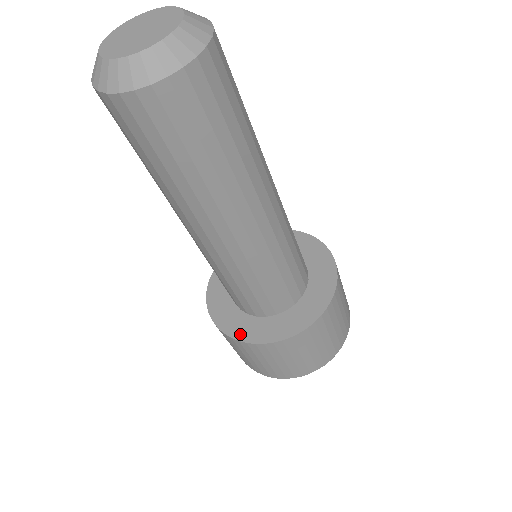
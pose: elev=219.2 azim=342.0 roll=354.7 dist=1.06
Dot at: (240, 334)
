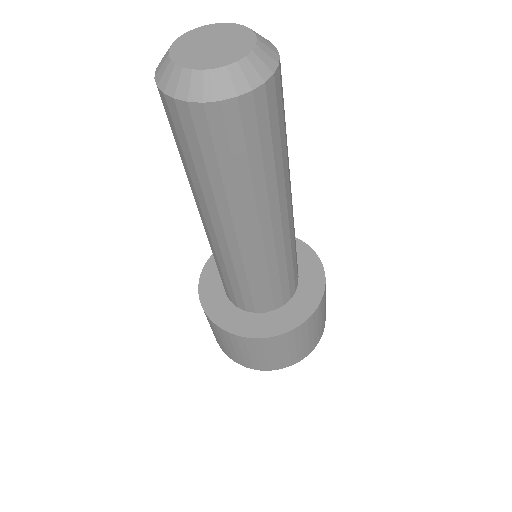
Dot at: (243, 331)
